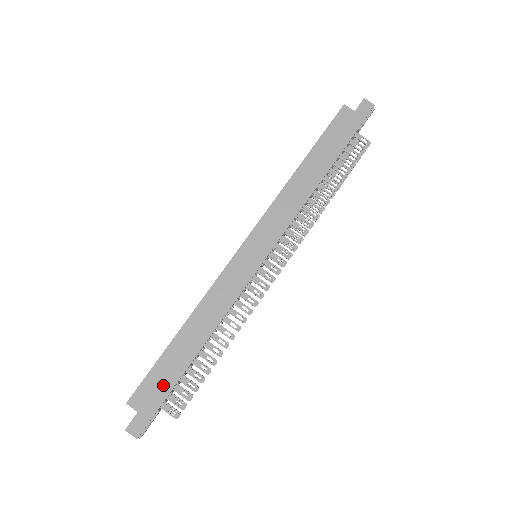
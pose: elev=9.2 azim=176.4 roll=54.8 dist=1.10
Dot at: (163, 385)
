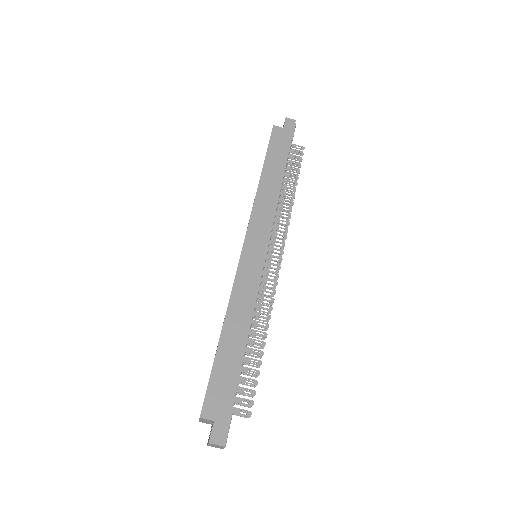
Dot at: (227, 387)
